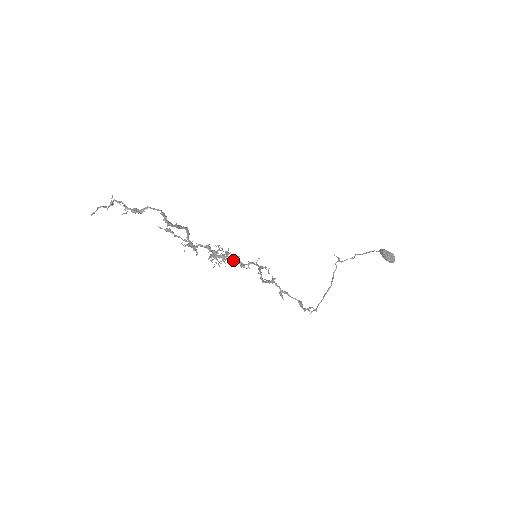
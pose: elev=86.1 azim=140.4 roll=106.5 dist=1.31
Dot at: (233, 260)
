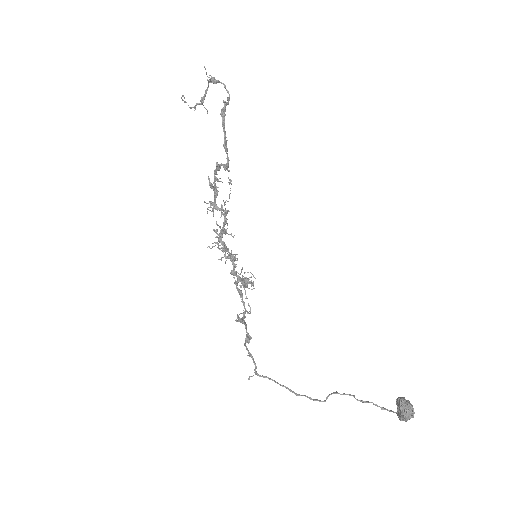
Dot at: occluded
